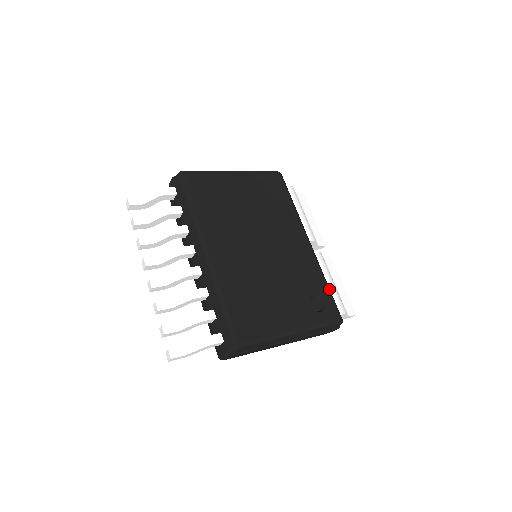
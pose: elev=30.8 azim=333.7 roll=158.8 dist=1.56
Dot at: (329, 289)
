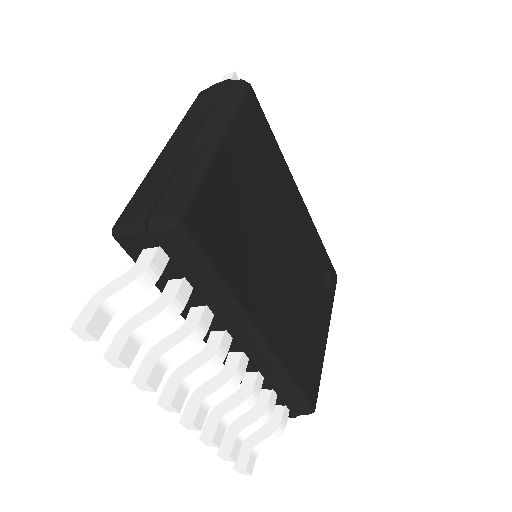
Dot at: occluded
